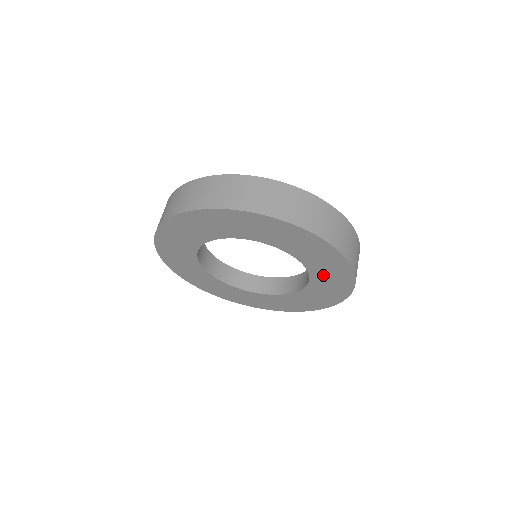
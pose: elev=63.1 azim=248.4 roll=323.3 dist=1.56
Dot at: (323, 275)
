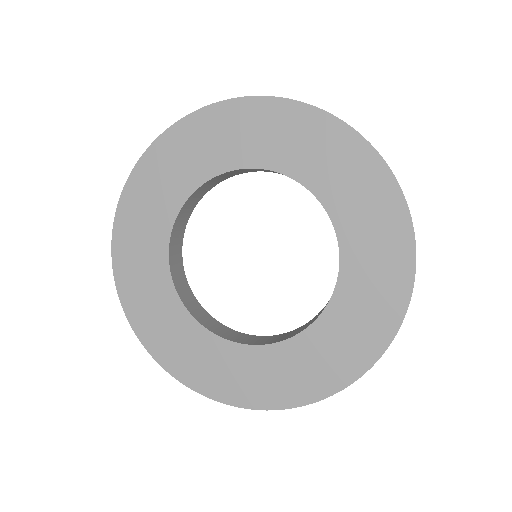
Dot at: (356, 298)
